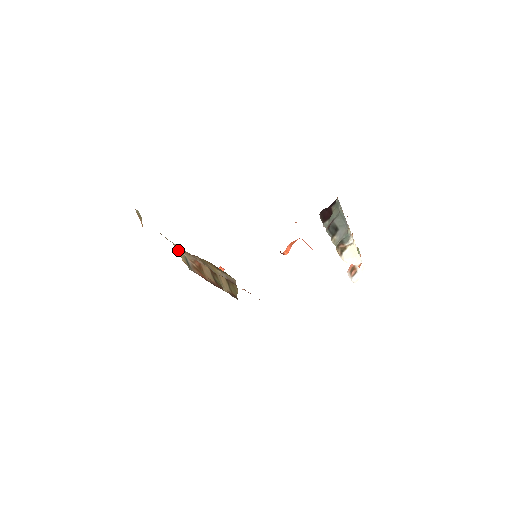
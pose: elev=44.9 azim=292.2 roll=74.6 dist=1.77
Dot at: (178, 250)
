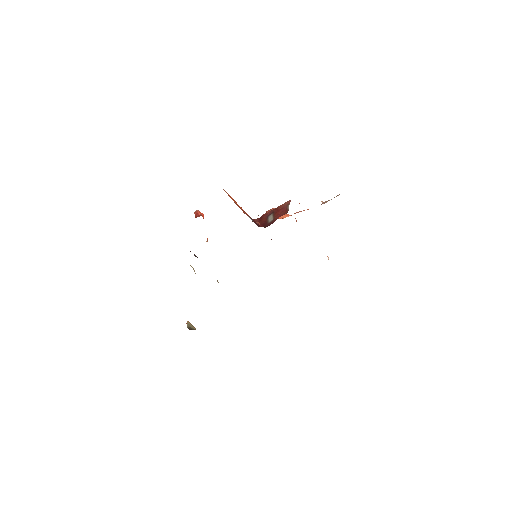
Dot at: occluded
